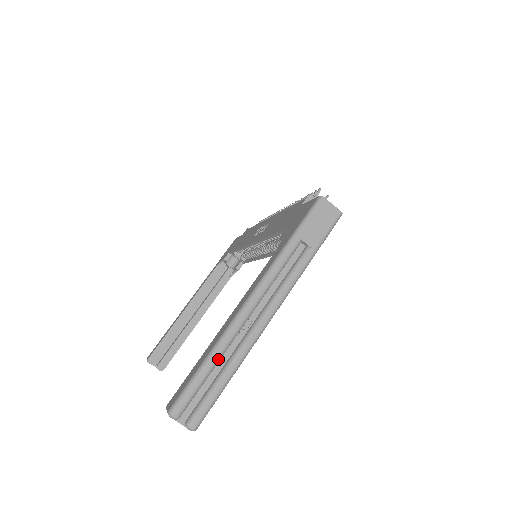
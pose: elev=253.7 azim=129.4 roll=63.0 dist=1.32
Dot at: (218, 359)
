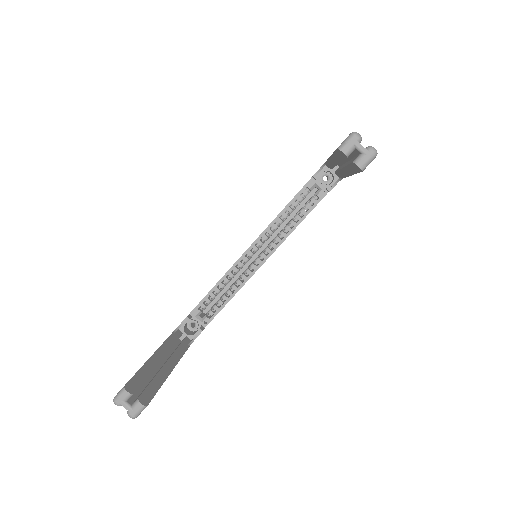
Dot at: occluded
